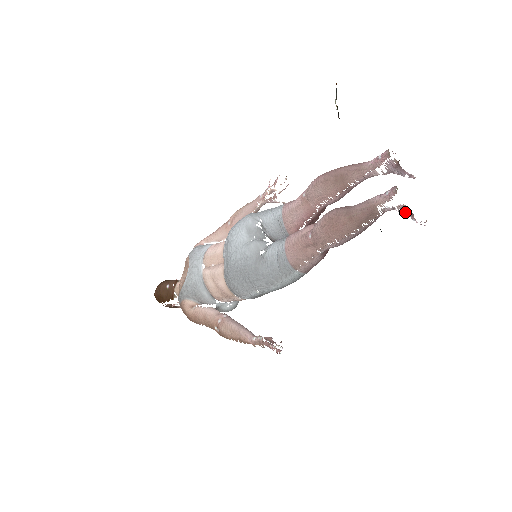
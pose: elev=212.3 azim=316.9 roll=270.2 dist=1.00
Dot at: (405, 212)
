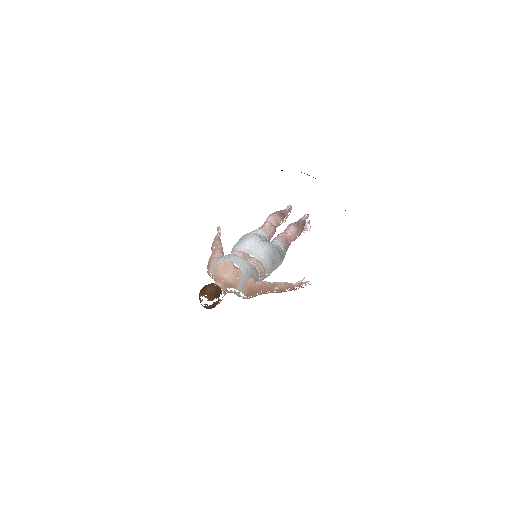
Dot at: (309, 224)
